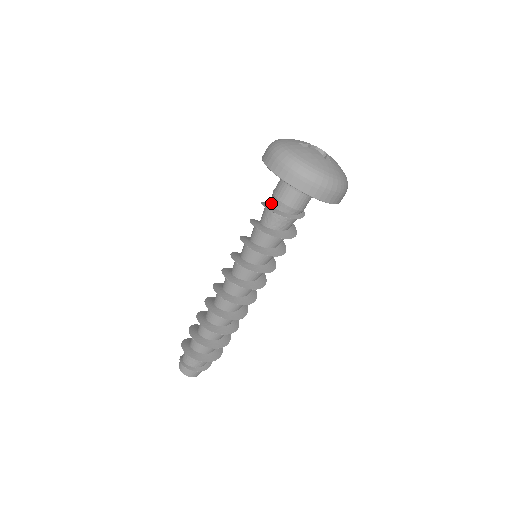
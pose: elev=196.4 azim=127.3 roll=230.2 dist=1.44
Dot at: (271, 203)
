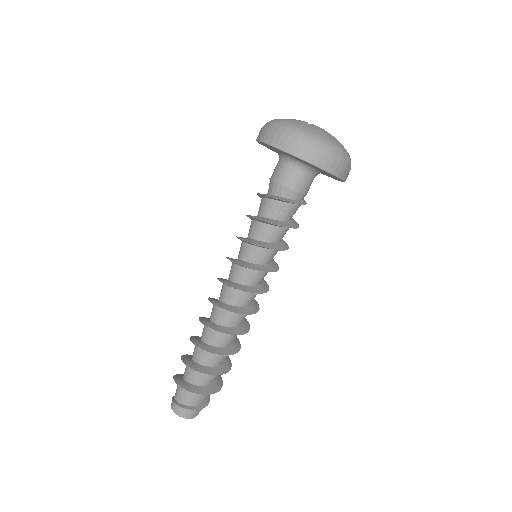
Dot at: (273, 192)
